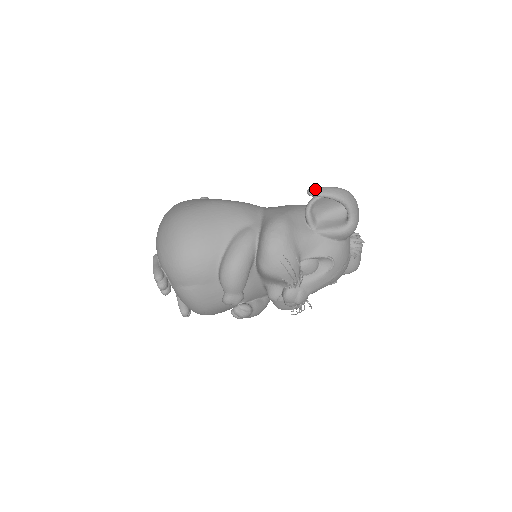
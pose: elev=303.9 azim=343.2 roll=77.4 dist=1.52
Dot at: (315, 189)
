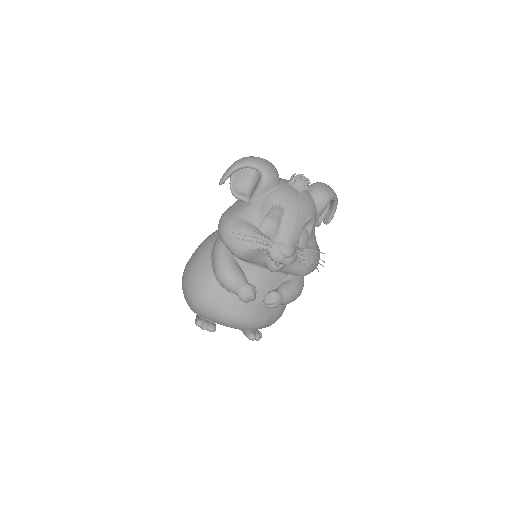
Dot at: (221, 178)
